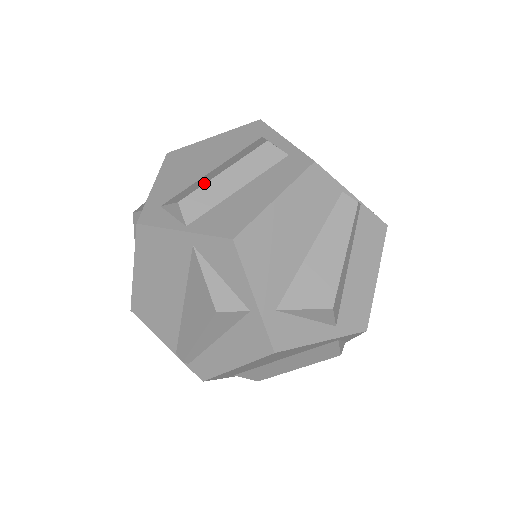
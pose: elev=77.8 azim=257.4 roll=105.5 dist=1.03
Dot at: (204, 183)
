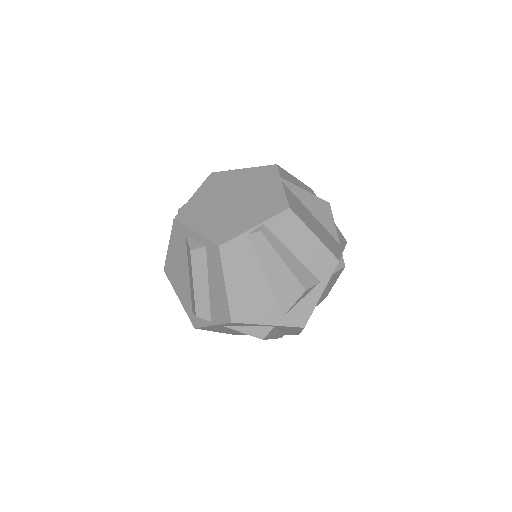
Dot at: (194, 298)
